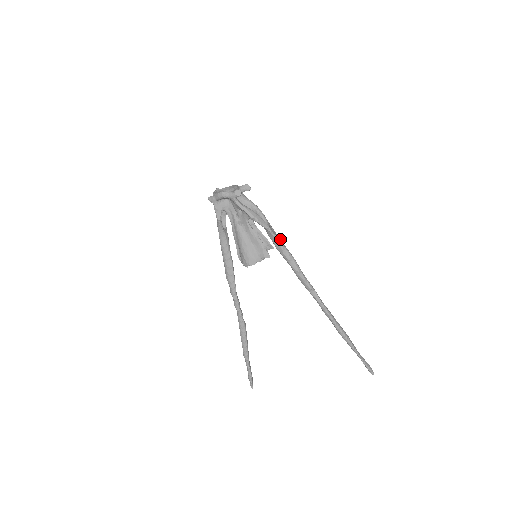
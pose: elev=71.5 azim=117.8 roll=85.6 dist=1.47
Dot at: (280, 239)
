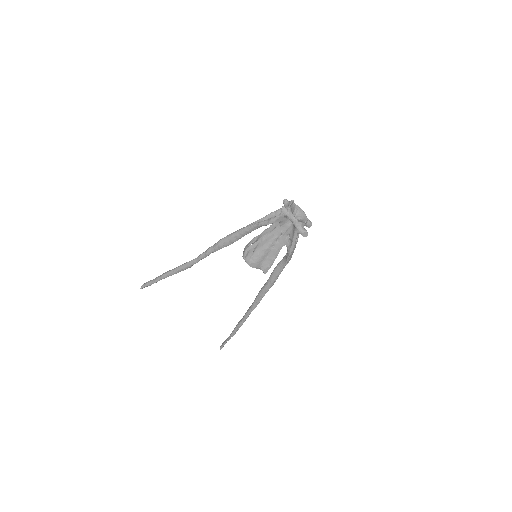
Dot at: occluded
